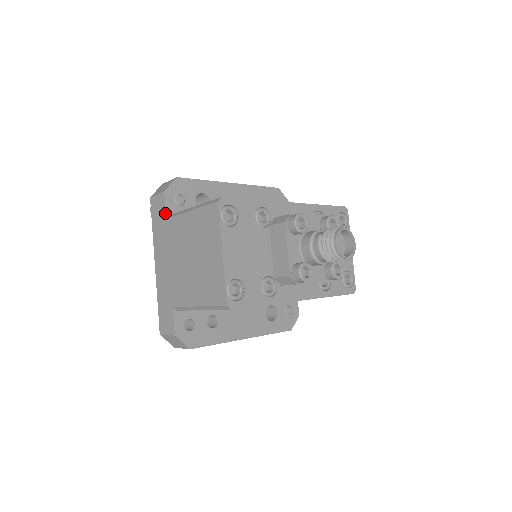
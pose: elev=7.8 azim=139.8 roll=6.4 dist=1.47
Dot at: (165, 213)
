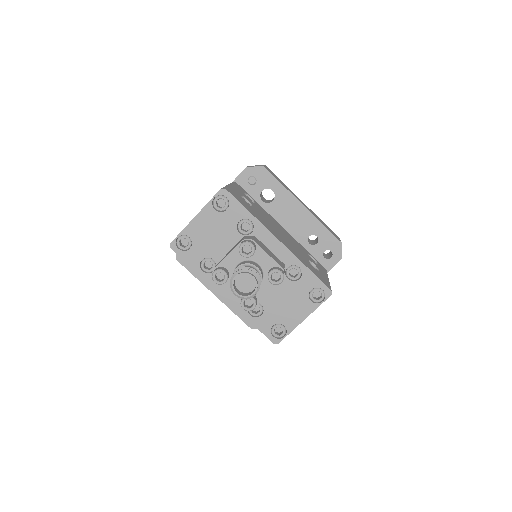
Dot at: (235, 179)
